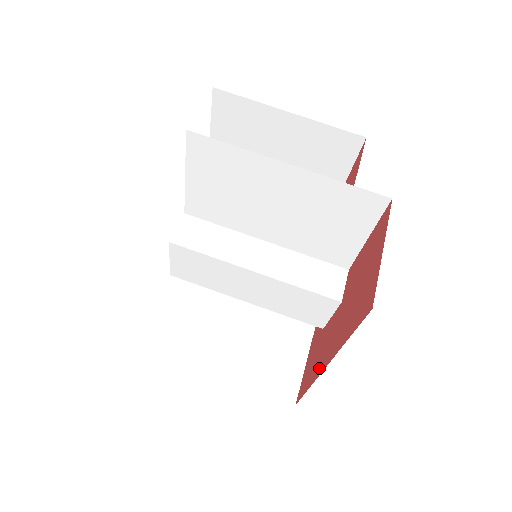
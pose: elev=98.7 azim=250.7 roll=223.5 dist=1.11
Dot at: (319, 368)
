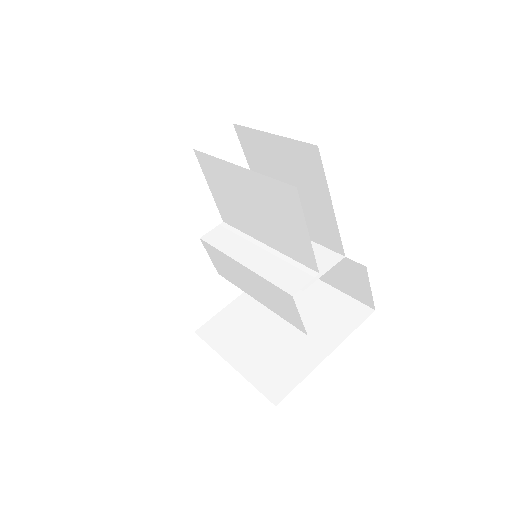
Dot at: occluded
